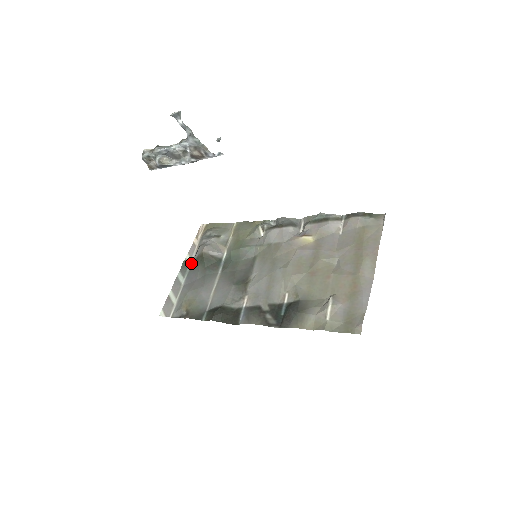
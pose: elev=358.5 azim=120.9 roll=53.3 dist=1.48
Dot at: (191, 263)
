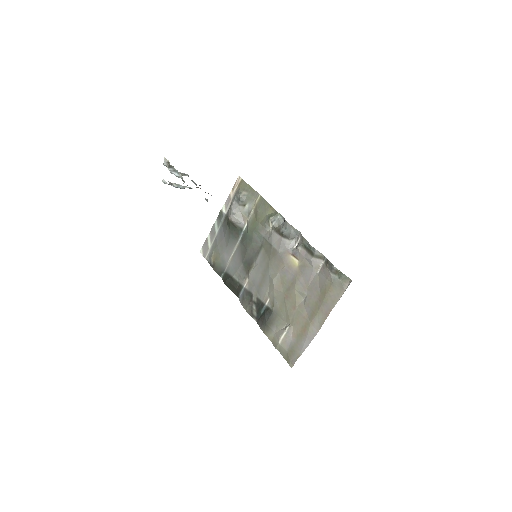
Dot at: (224, 216)
